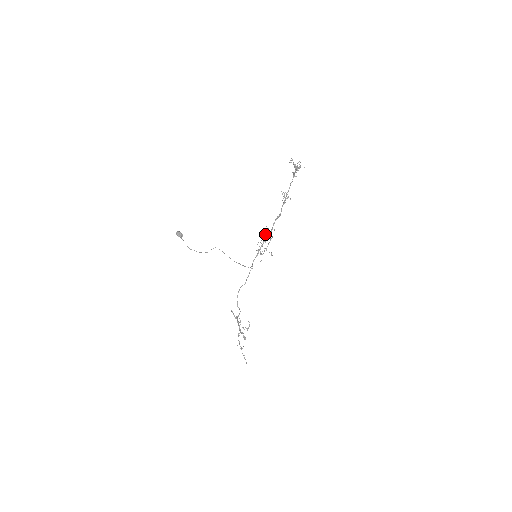
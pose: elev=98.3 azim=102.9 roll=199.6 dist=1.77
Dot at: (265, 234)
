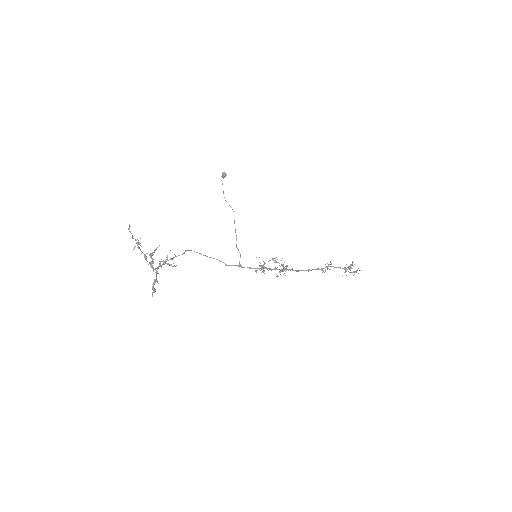
Dot at: (279, 271)
